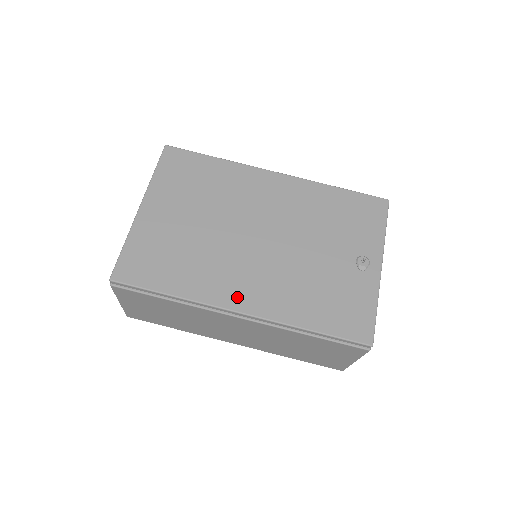
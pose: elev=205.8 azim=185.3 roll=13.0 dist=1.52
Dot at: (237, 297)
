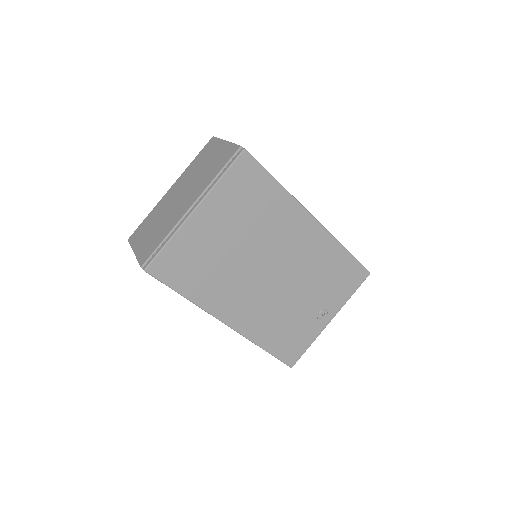
Dot at: (231, 314)
